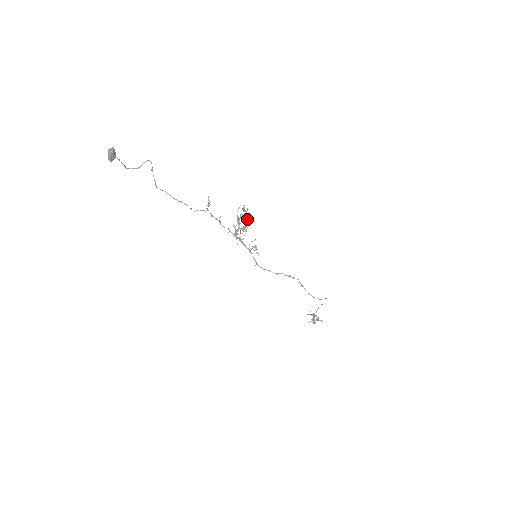
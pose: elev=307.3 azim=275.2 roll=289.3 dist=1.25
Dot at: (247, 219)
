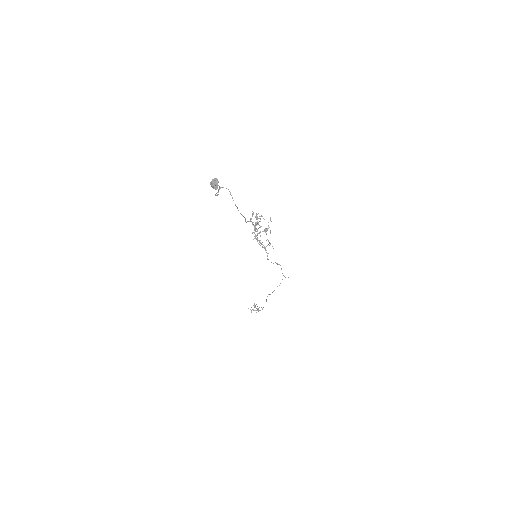
Dot at: (268, 222)
